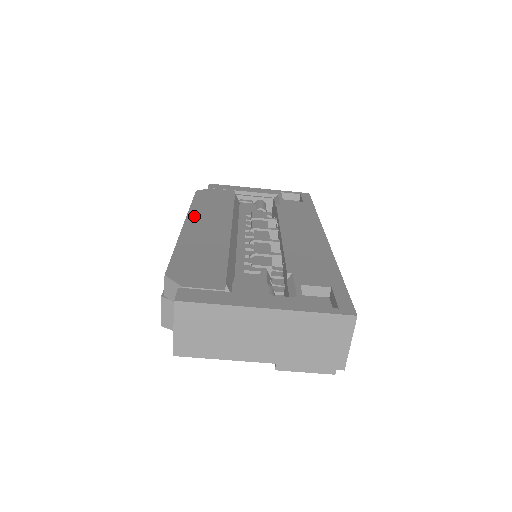
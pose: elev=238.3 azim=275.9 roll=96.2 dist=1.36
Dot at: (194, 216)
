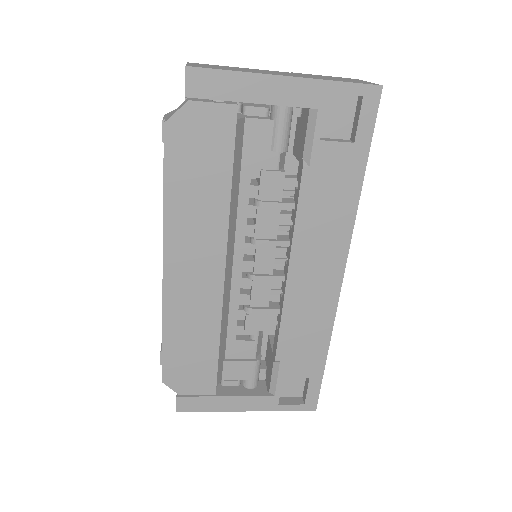
Dot at: (173, 244)
